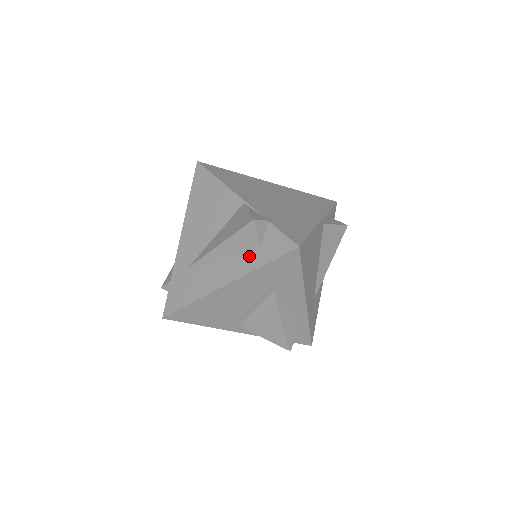
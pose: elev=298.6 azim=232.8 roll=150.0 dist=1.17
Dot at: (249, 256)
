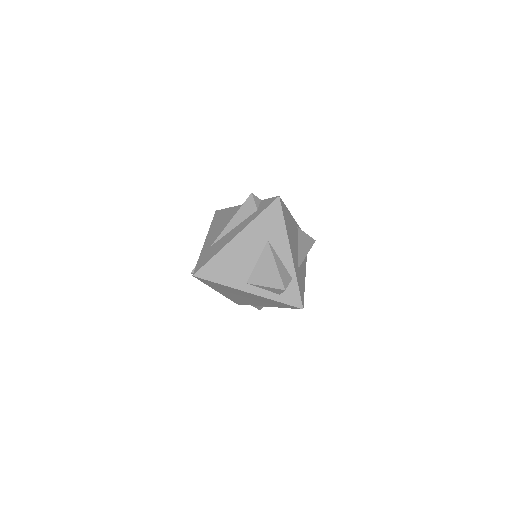
Dot at: (250, 217)
